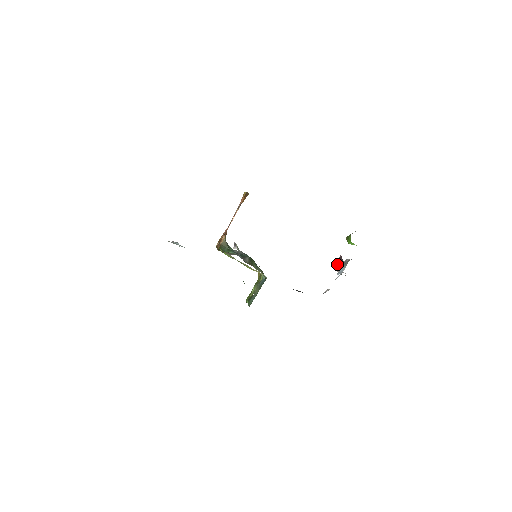
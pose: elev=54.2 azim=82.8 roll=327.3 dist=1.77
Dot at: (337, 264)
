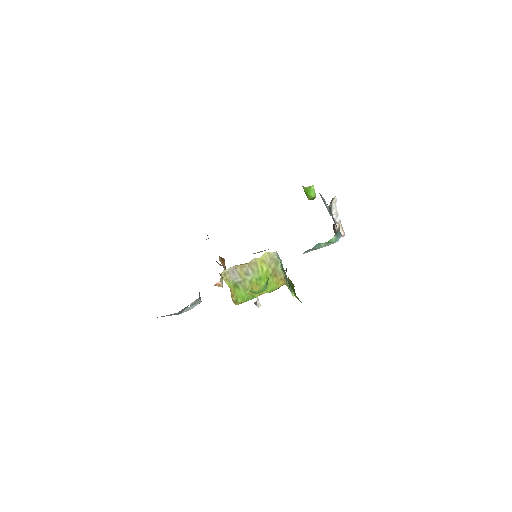
Dot at: (335, 230)
